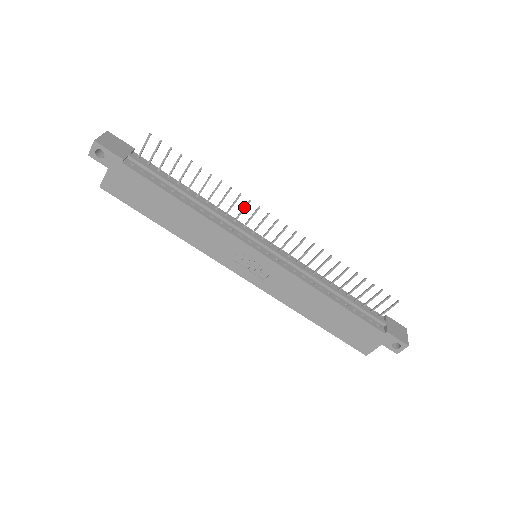
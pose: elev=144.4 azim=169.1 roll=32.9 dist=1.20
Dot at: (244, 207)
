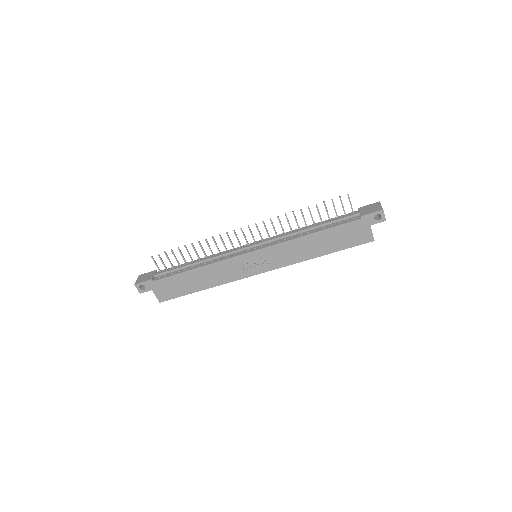
Dot at: (221, 240)
